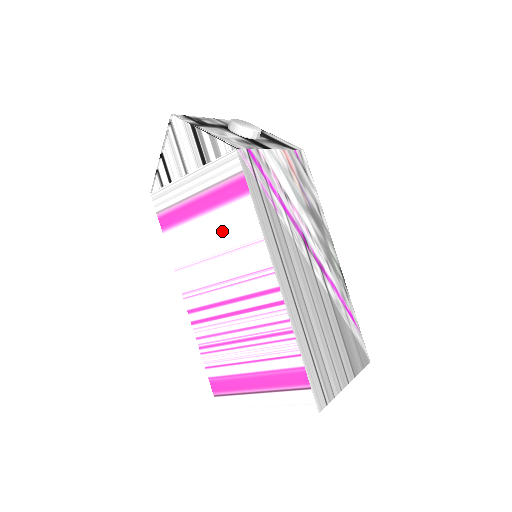
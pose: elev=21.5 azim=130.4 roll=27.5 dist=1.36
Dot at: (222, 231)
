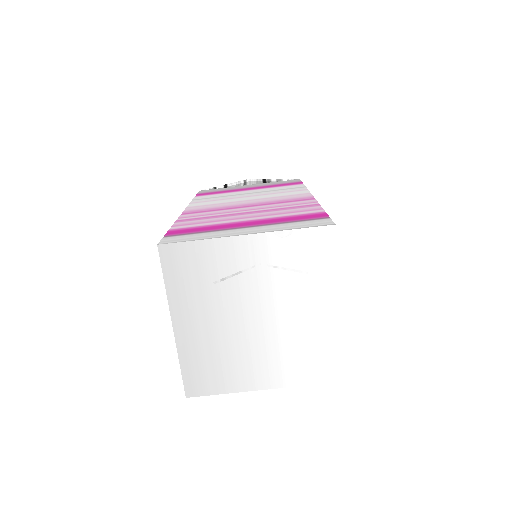
Dot at: (265, 191)
